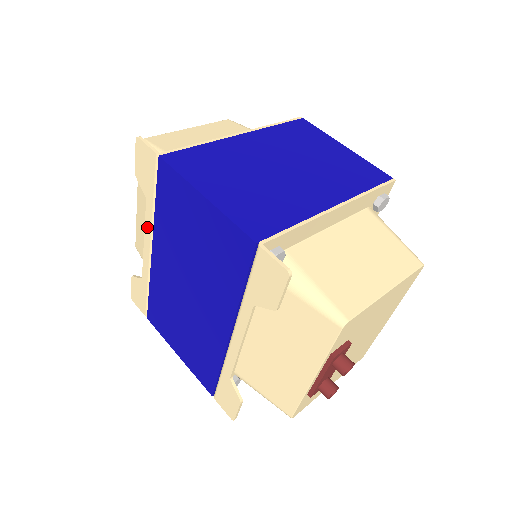
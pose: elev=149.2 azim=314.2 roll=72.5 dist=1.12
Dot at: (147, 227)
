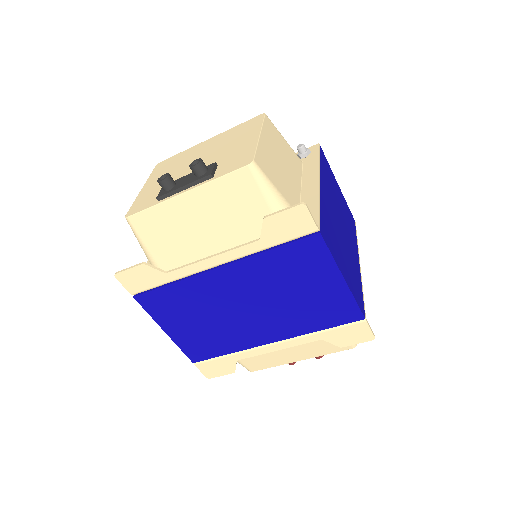
Dot at: (233, 253)
